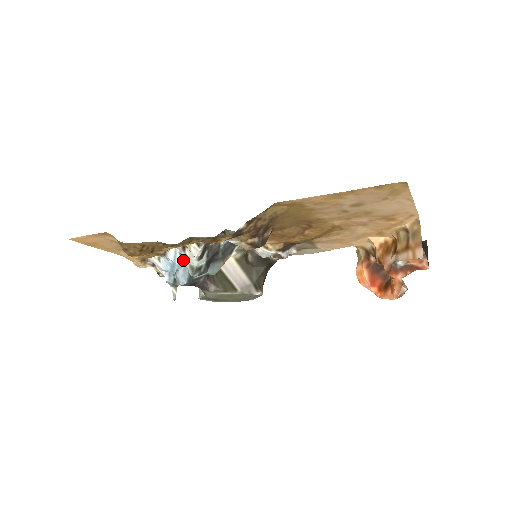
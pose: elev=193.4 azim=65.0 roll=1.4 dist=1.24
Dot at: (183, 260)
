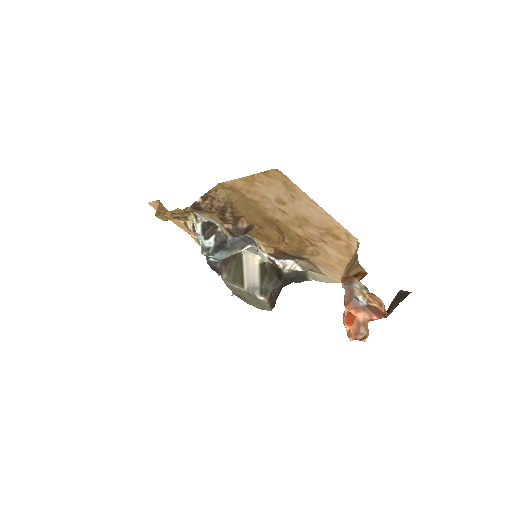
Dot at: occluded
